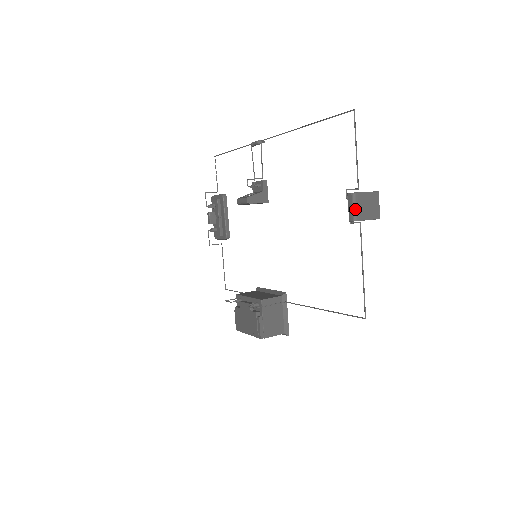
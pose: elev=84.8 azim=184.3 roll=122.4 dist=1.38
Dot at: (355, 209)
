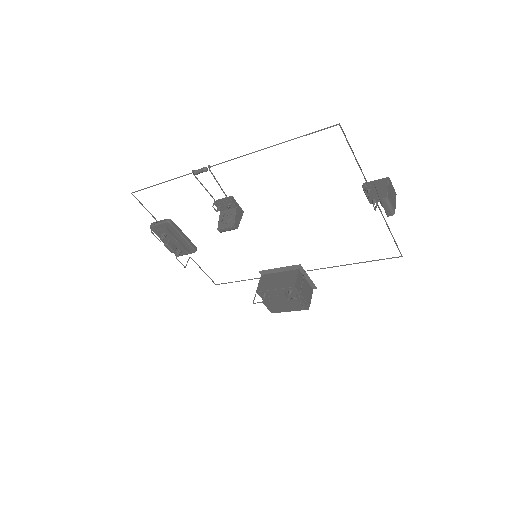
Dot at: (391, 207)
